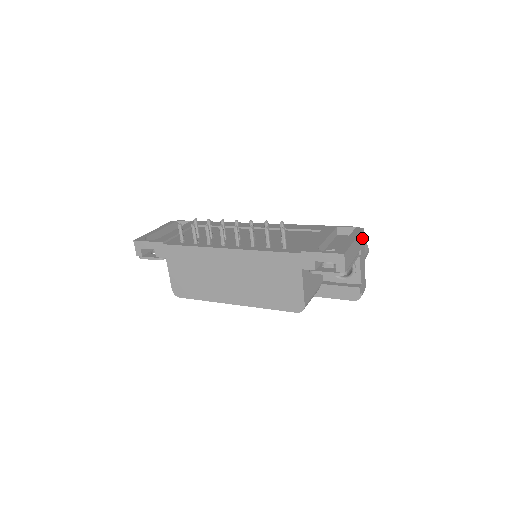
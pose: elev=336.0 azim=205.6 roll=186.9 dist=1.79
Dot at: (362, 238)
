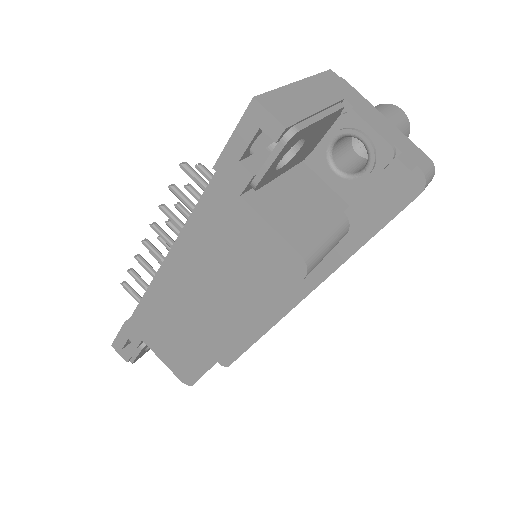
Dot at: (338, 84)
